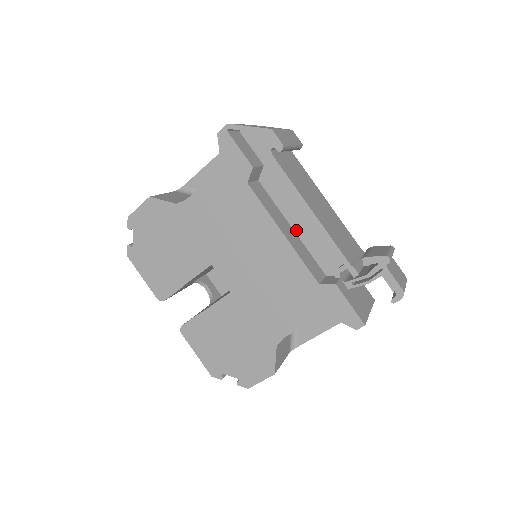
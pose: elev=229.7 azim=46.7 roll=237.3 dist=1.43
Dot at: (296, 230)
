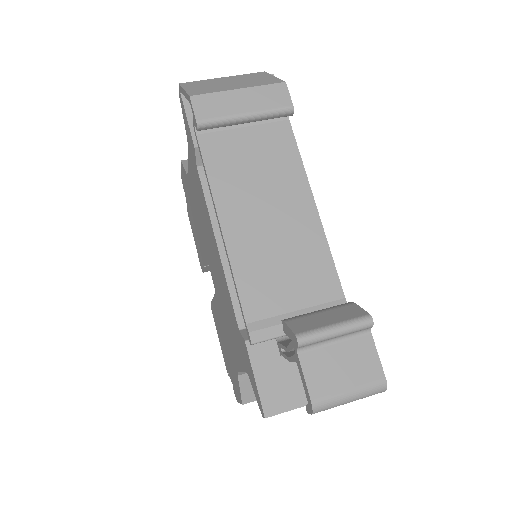
Dot at: occluded
